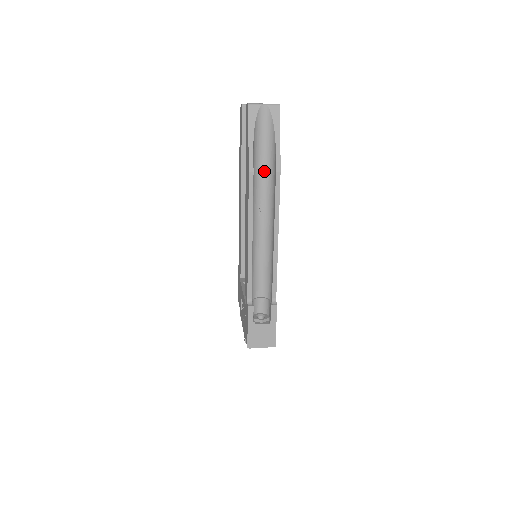
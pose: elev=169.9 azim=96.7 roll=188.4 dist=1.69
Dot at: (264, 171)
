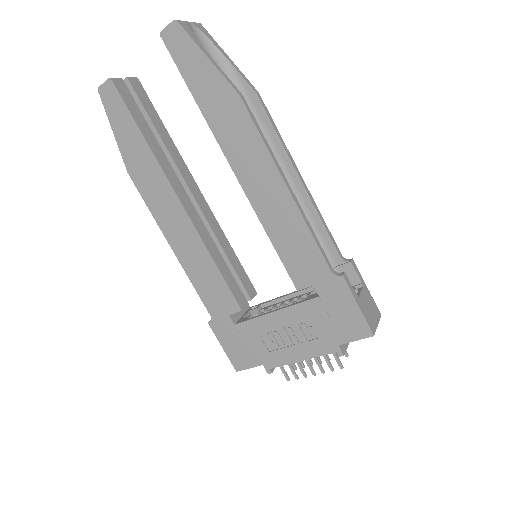
Dot at: occluded
